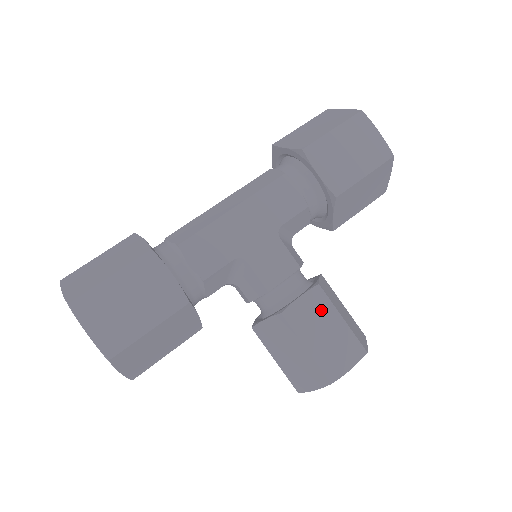
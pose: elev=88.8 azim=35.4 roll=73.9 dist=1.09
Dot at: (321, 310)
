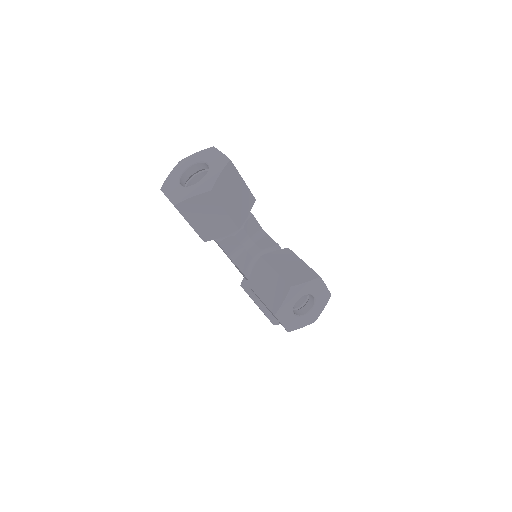
Dot at: occluded
